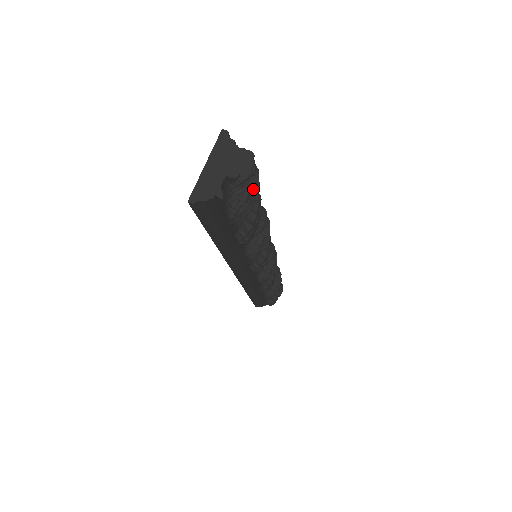
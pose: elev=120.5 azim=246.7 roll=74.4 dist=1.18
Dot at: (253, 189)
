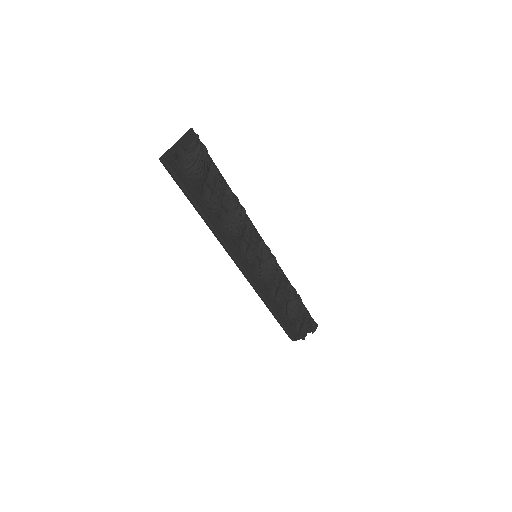
Dot at: (199, 157)
